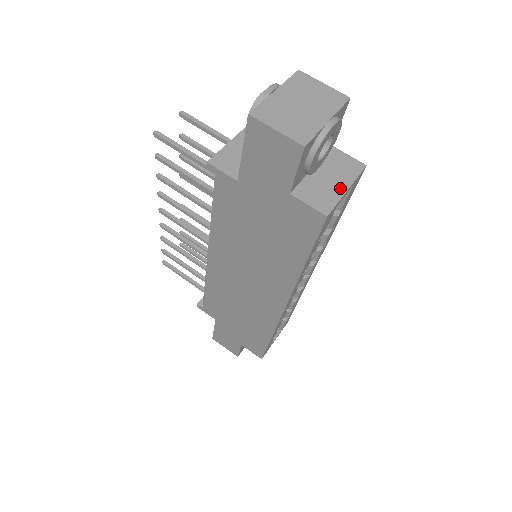
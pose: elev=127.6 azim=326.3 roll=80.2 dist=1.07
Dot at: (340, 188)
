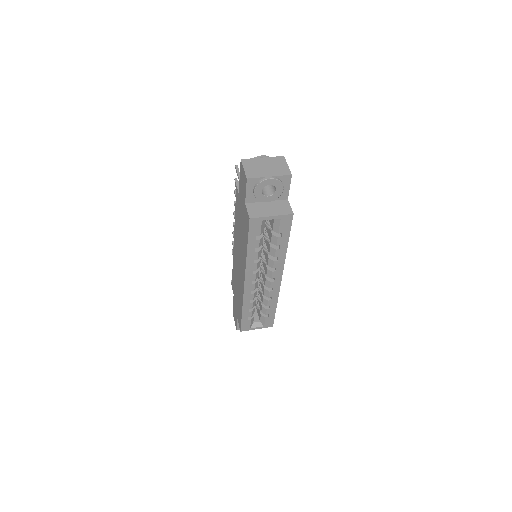
Dot at: (269, 214)
